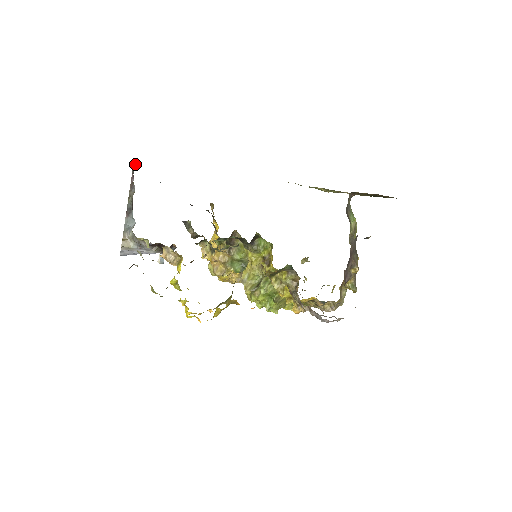
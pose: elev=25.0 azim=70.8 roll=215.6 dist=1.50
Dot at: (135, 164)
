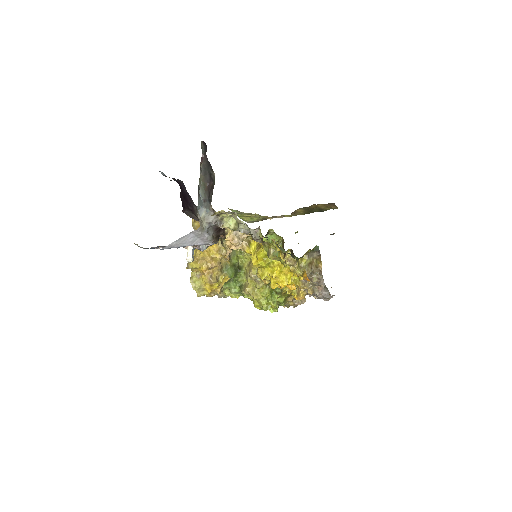
Dot at: (201, 147)
